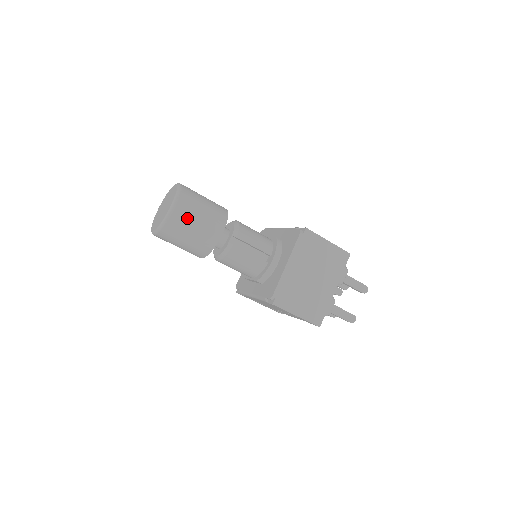
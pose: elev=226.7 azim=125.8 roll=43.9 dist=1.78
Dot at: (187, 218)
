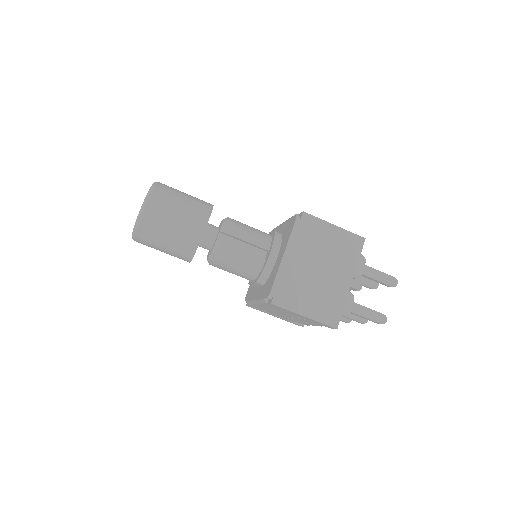
Dot at: (162, 214)
